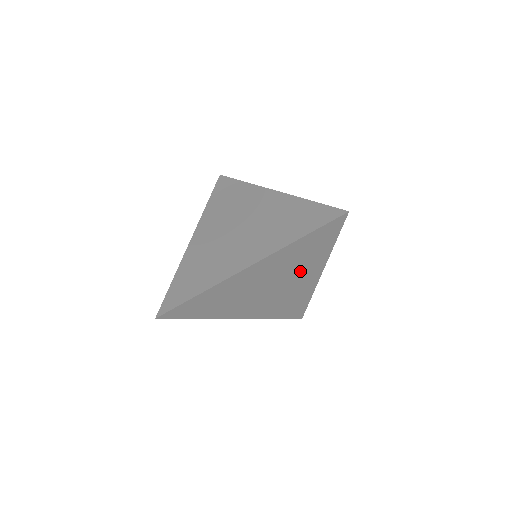
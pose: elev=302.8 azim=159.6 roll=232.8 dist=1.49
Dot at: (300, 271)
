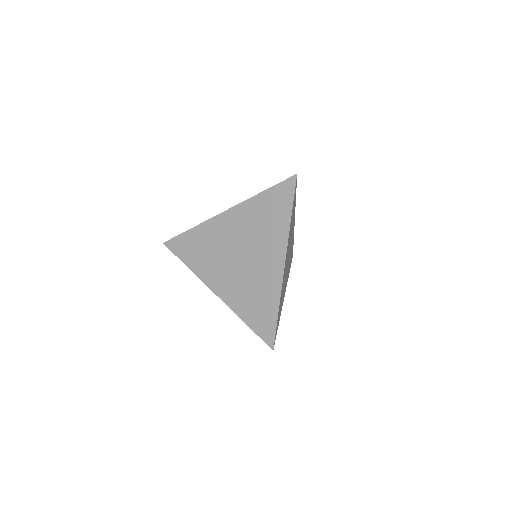
Dot at: occluded
